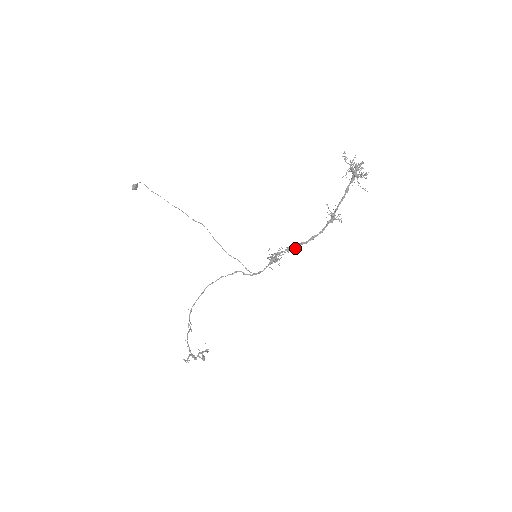
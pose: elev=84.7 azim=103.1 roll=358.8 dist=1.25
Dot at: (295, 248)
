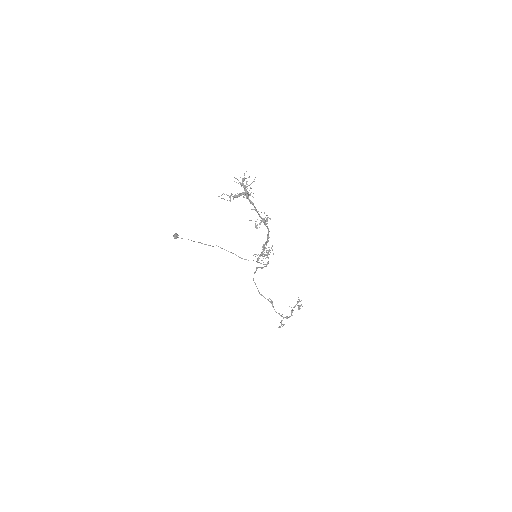
Dot at: occluded
